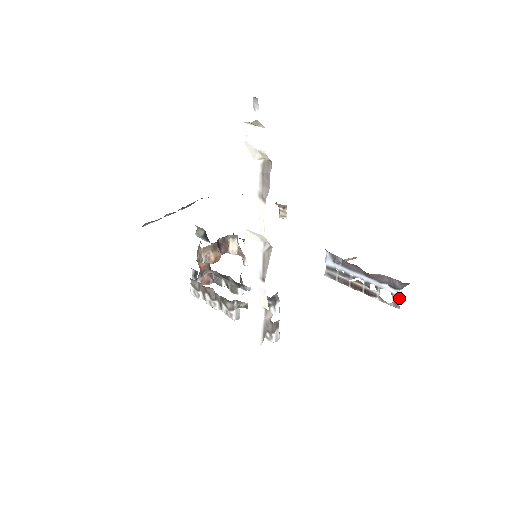
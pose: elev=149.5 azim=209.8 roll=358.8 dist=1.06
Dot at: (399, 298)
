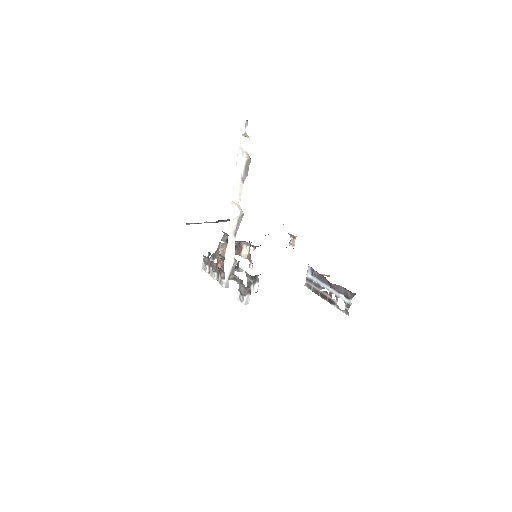
Dot at: (349, 306)
